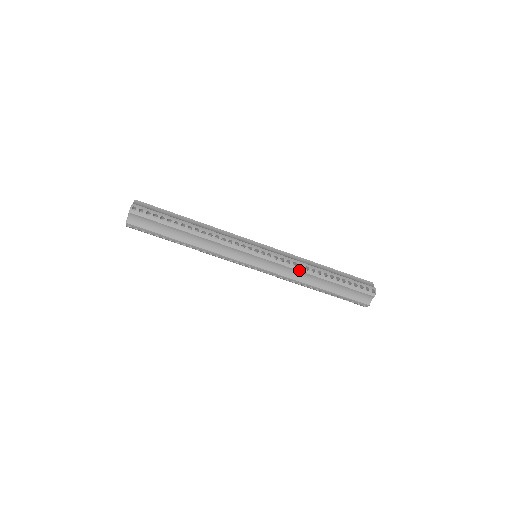
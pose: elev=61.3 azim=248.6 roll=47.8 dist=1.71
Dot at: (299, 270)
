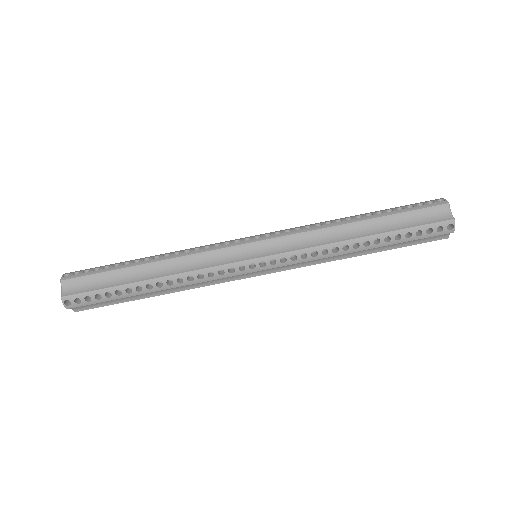
Dot at: (318, 228)
